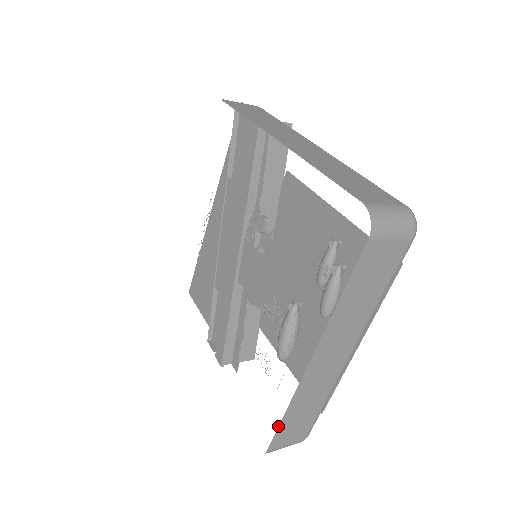
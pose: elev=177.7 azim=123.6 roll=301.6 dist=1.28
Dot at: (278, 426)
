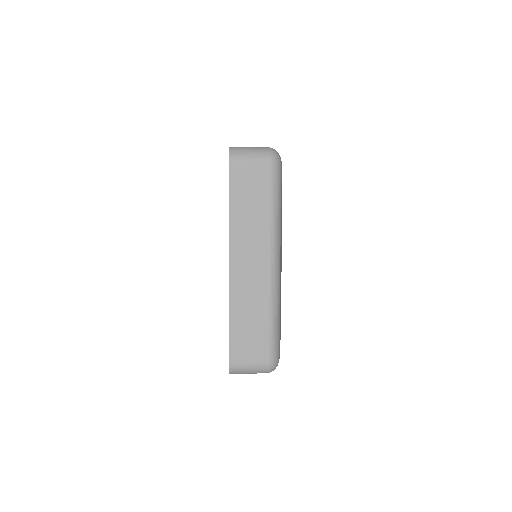
Dot at: (229, 333)
